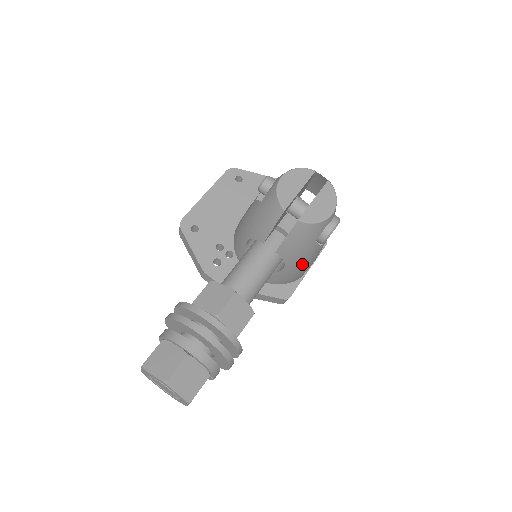
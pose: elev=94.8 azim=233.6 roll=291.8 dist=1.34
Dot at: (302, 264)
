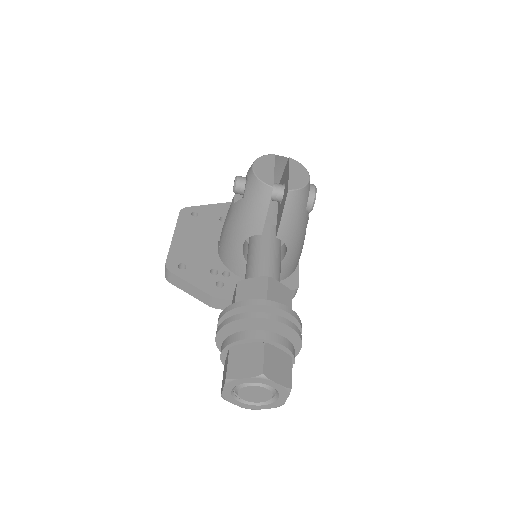
Dot at: (299, 243)
